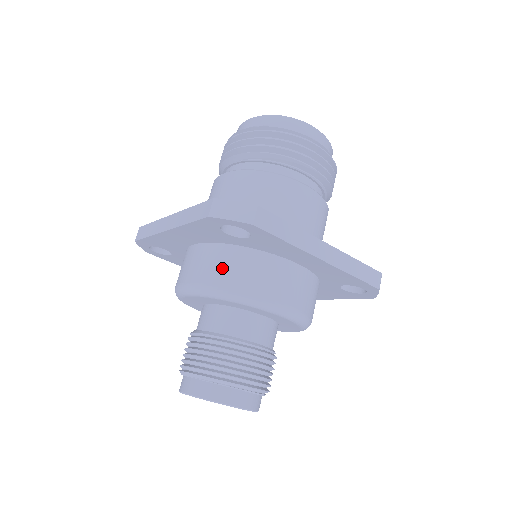
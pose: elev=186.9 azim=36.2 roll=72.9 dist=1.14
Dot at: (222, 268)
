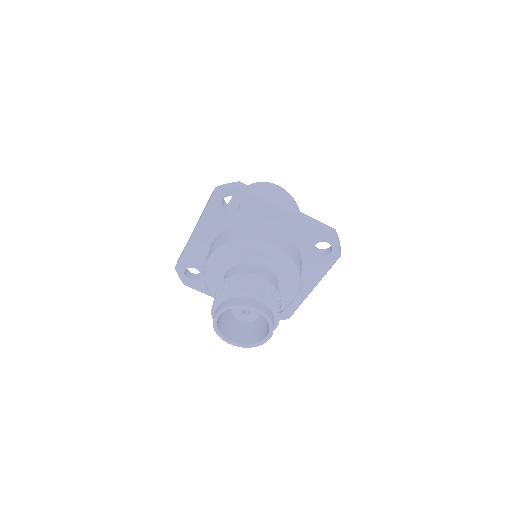
Dot at: (229, 236)
